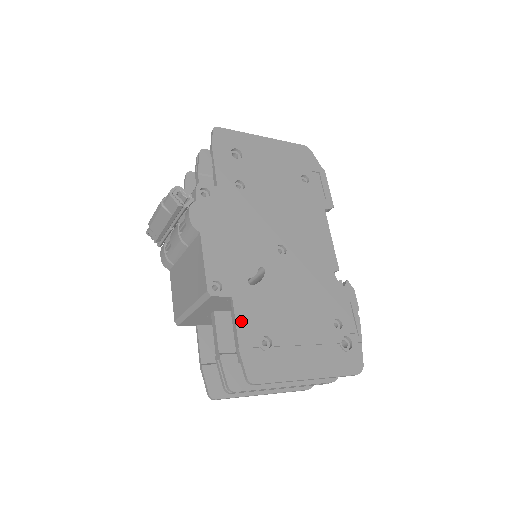
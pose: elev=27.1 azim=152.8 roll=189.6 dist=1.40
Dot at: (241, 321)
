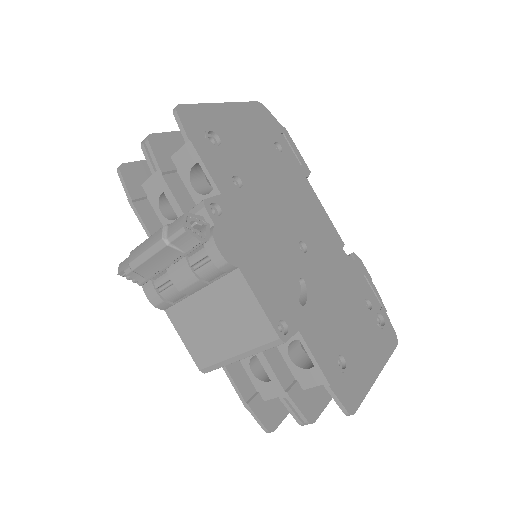
Dot at: (317, 354)
